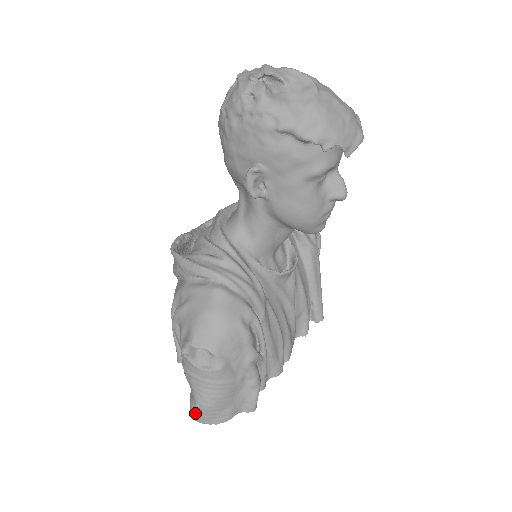
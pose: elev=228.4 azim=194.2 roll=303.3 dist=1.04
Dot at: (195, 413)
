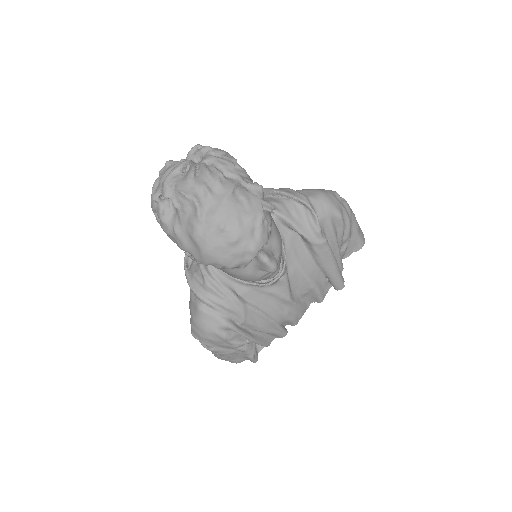
Dot at: occluded
